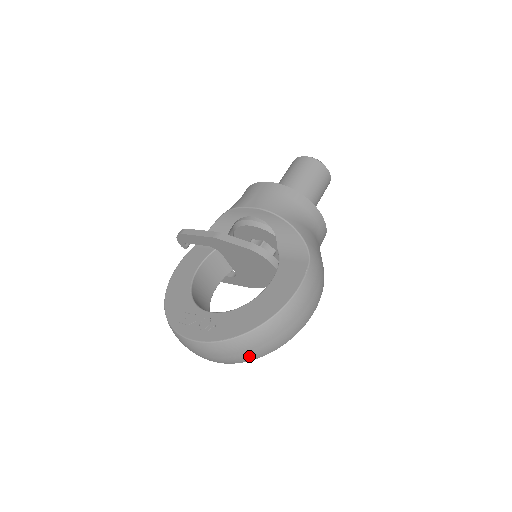
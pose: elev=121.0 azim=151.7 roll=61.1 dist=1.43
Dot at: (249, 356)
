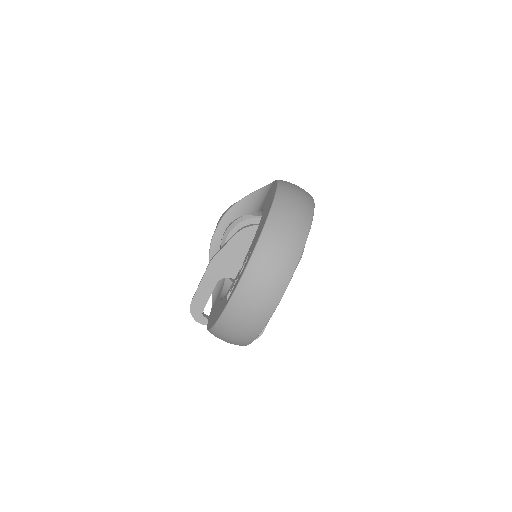
Dot at: (294, 240)
